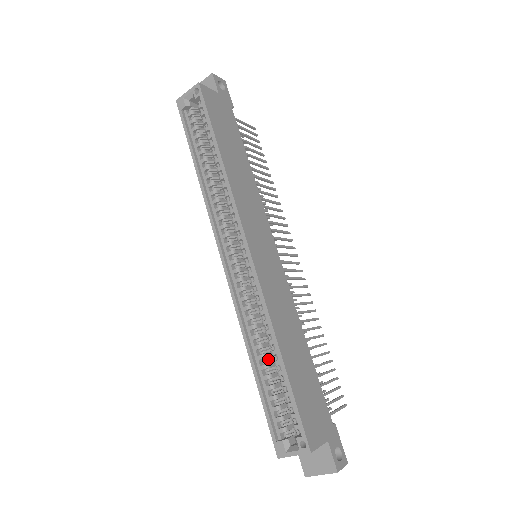
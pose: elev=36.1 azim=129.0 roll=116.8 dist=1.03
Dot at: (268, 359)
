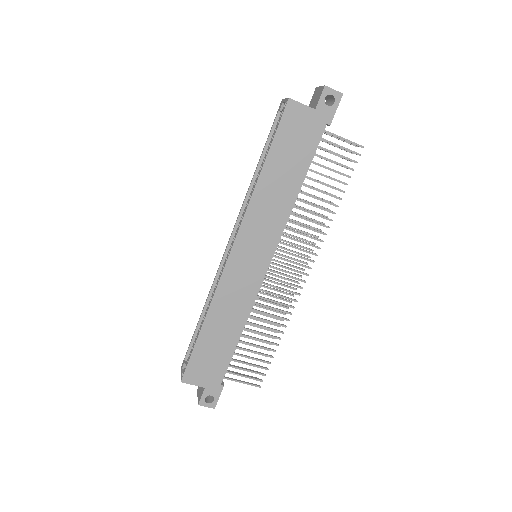
Dot at: occluded
